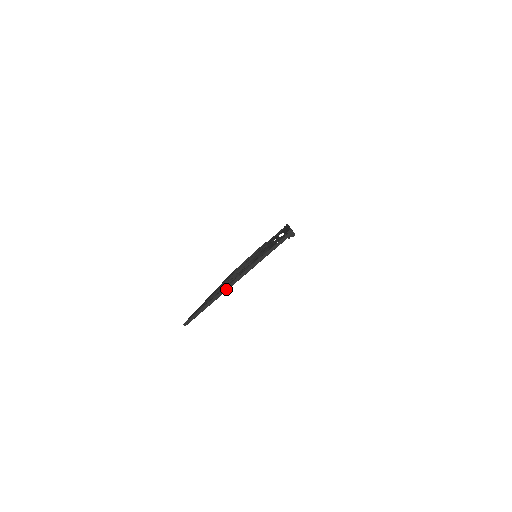
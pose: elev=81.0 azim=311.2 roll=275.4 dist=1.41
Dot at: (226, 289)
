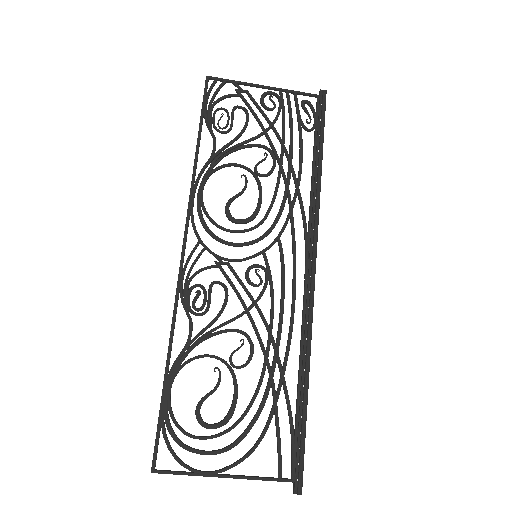
Dot at: occluded
